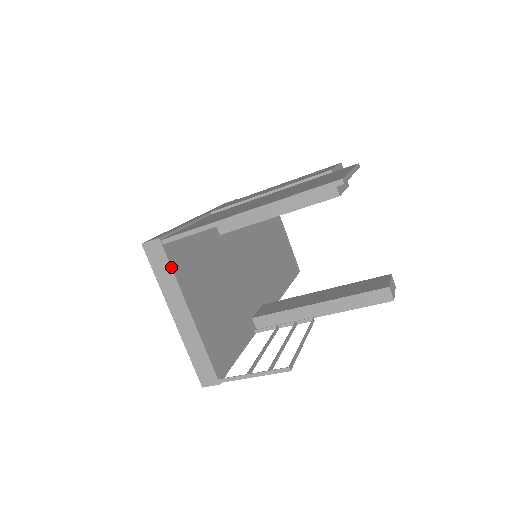
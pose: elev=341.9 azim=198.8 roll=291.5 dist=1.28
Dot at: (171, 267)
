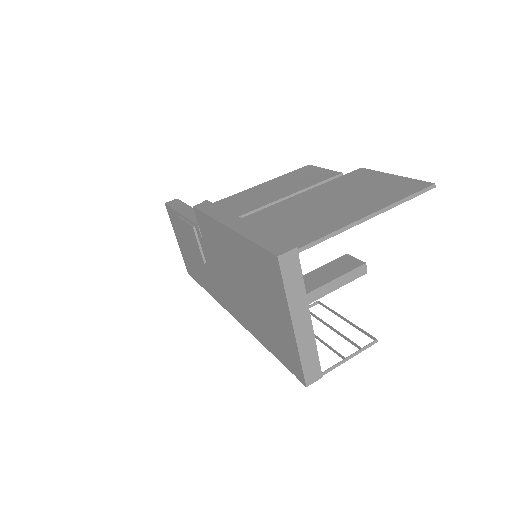
Dot at: (302, 275)
